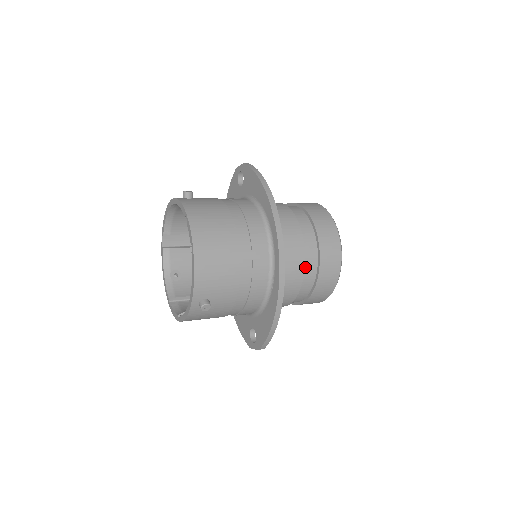
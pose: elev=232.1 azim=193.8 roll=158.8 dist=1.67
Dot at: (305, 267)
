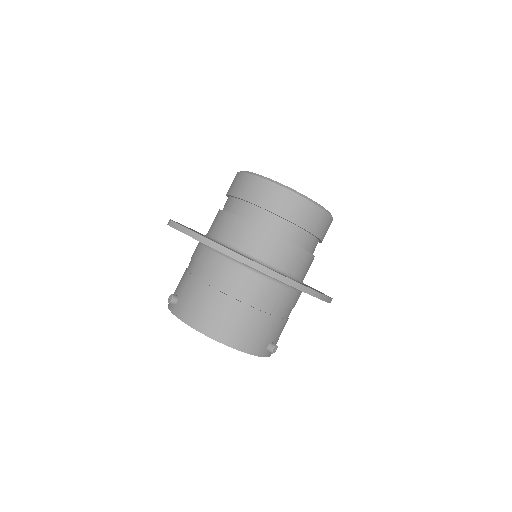
Dot at: (296, 243)
